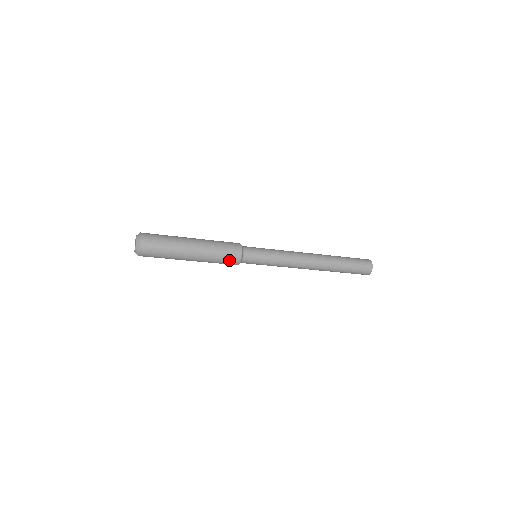
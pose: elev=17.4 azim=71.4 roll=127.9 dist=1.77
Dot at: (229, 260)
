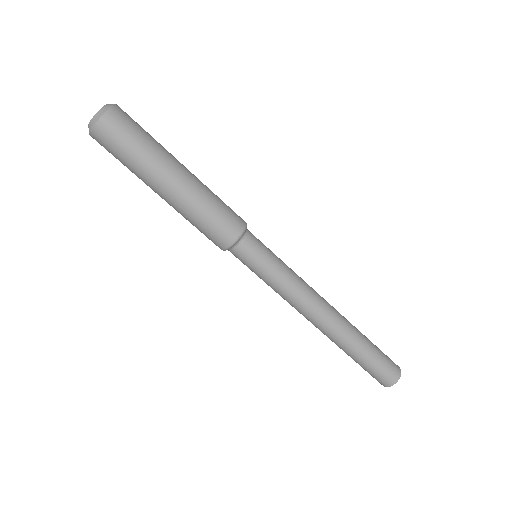
Dot at: (221, 227)
